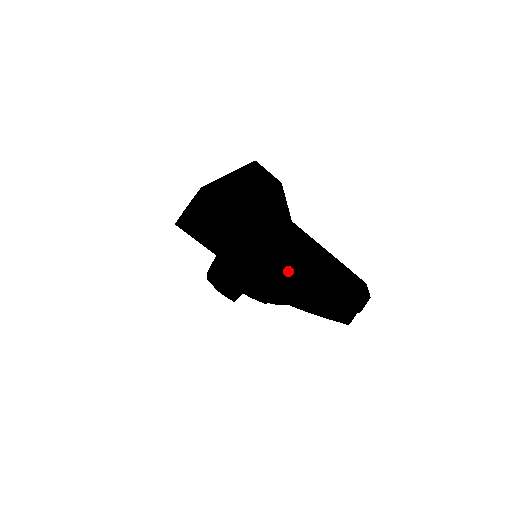
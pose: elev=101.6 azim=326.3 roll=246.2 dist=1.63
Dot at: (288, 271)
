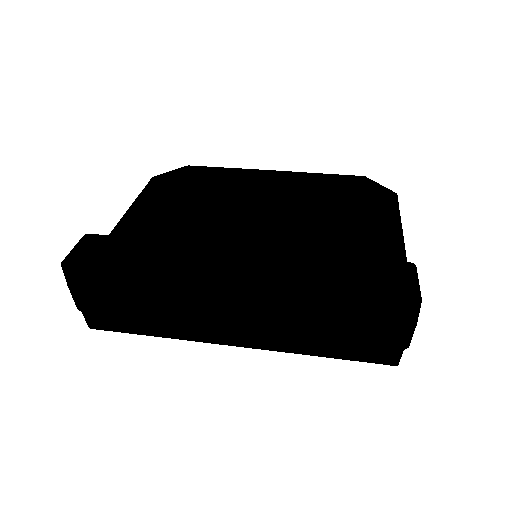
Dot at: occluded
